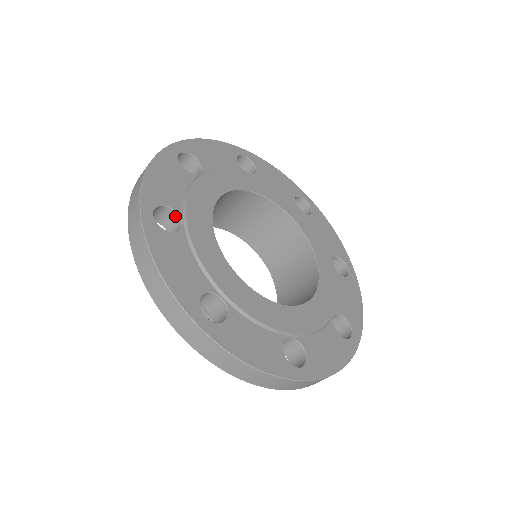
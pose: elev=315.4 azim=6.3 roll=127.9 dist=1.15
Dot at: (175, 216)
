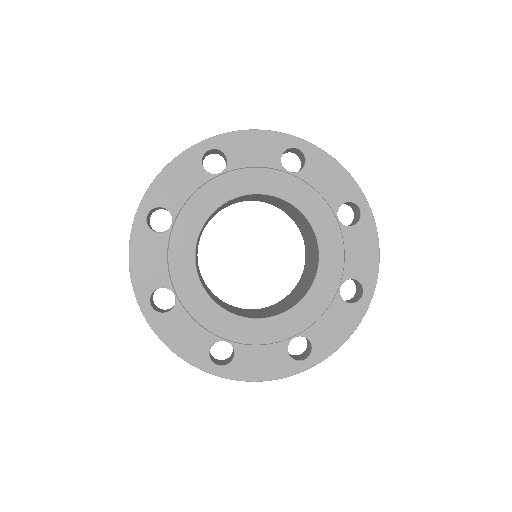
Dot at: (172, 216)
